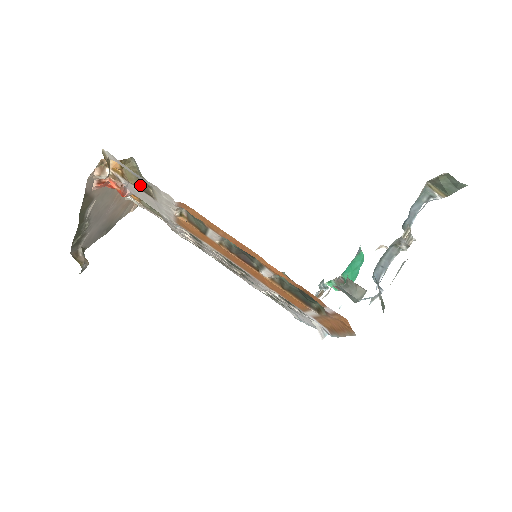
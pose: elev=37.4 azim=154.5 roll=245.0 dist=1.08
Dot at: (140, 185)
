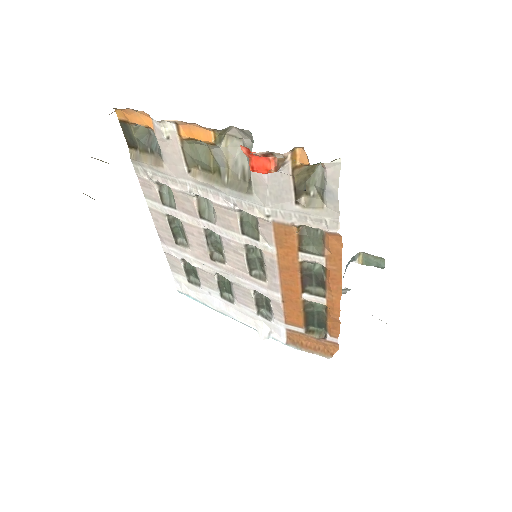
Dot at: (300, 186)
